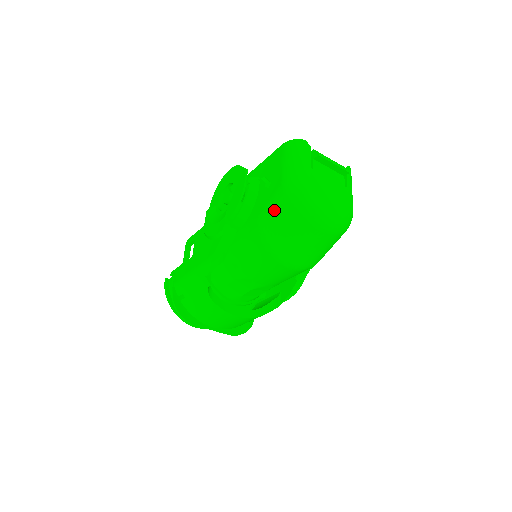
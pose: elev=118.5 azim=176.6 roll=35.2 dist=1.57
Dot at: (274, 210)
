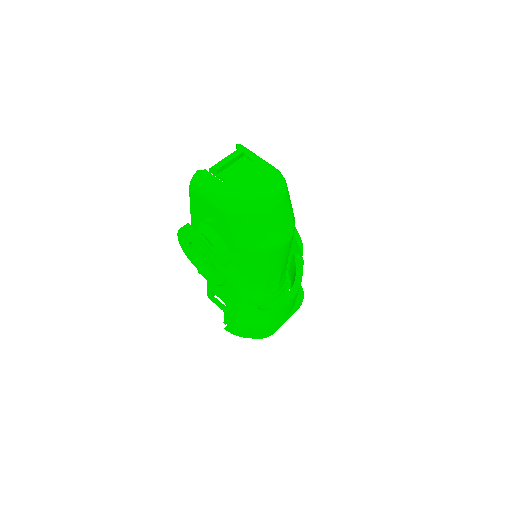
Dot at: (238, 231)
